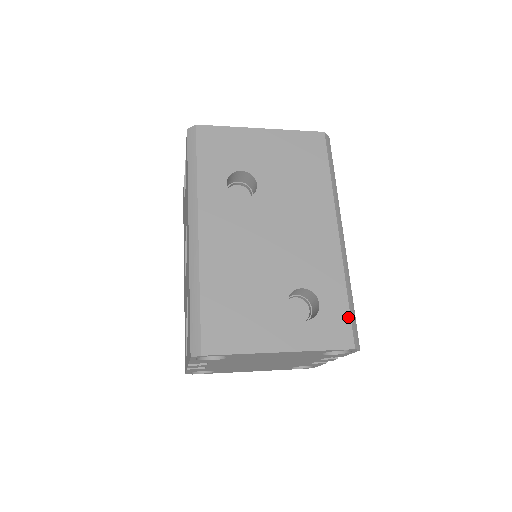
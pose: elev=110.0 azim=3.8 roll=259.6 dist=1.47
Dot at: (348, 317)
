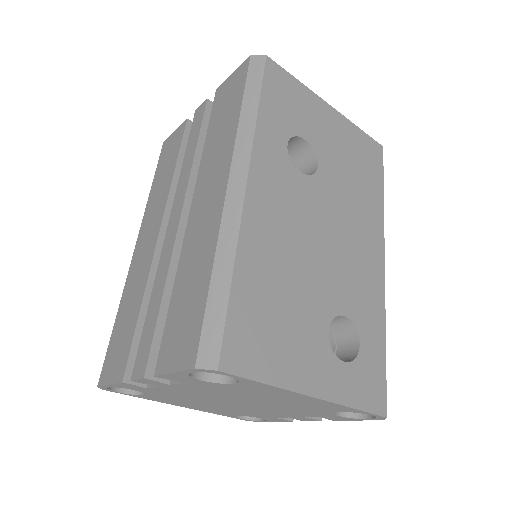
Dot at: (384, 372)
